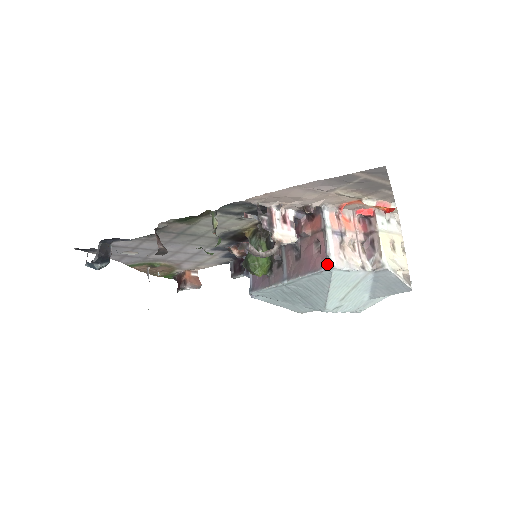
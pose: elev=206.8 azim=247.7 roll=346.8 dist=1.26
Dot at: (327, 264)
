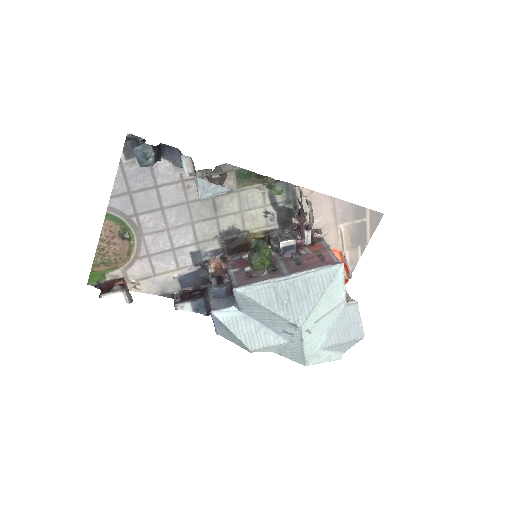
Dot at: (336, 262)
